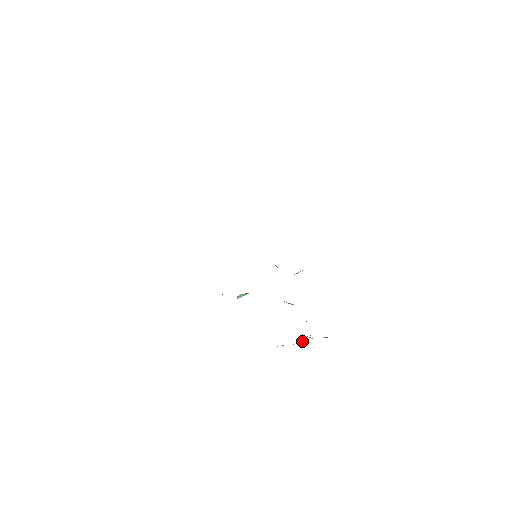
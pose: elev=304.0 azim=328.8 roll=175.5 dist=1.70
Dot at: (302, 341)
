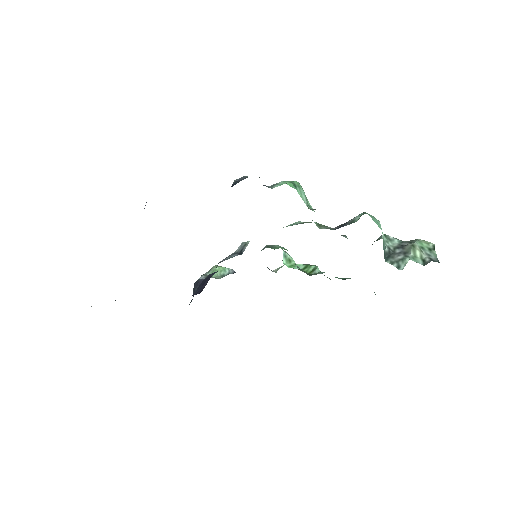
Dot at: occluded
